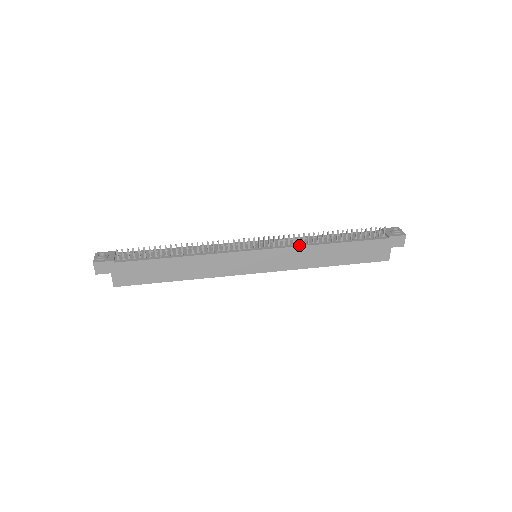
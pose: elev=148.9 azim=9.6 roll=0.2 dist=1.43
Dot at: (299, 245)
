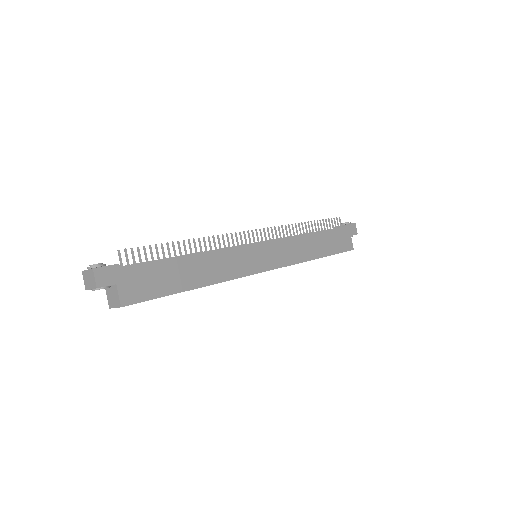
Dot at: (289, 236)
